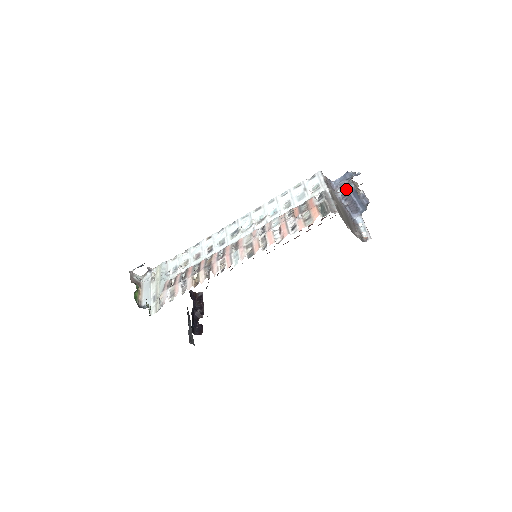
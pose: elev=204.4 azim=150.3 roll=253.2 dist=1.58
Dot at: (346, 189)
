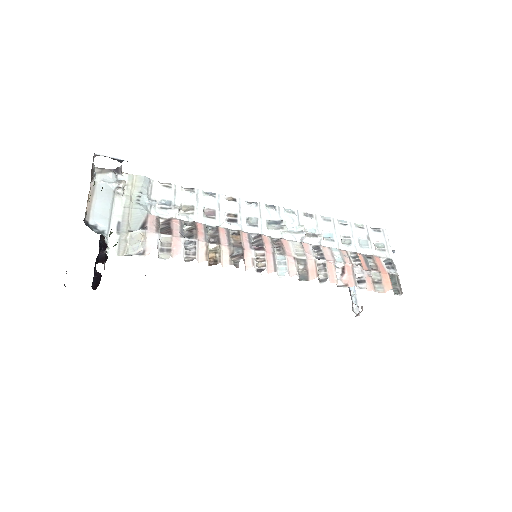
Dot at: occluded
